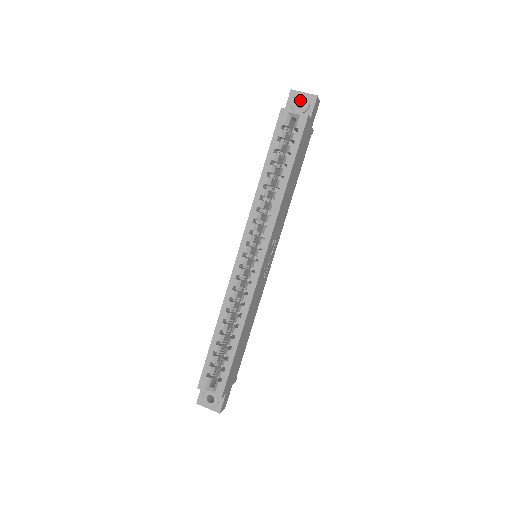
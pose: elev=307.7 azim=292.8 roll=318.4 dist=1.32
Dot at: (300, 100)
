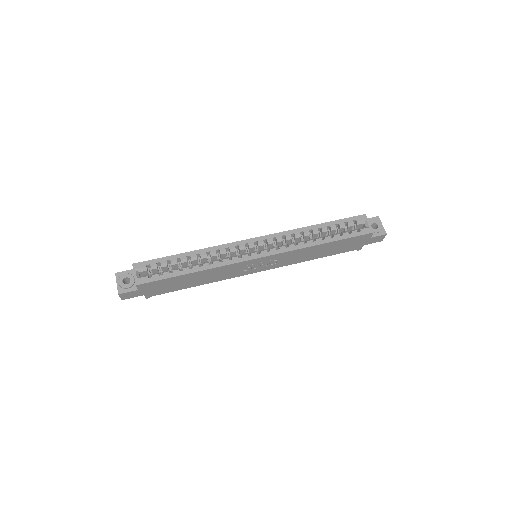
Dot at: (376, 226)
